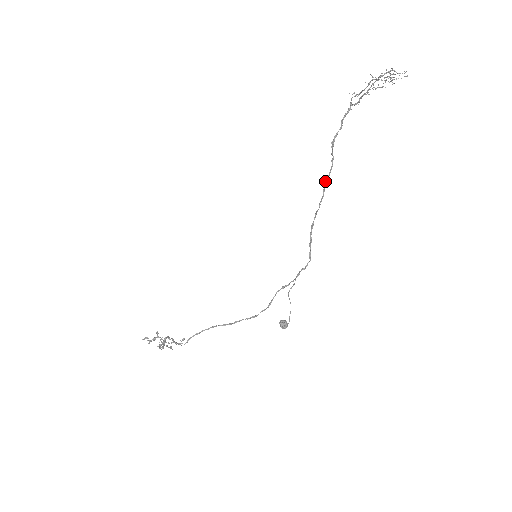
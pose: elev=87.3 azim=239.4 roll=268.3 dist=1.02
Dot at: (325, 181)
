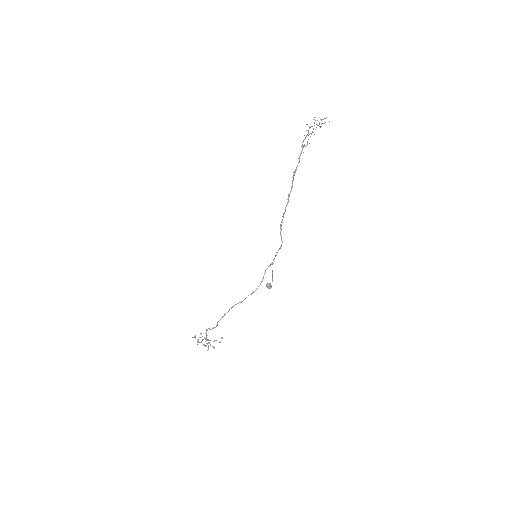
Dot at: (288, 194)
